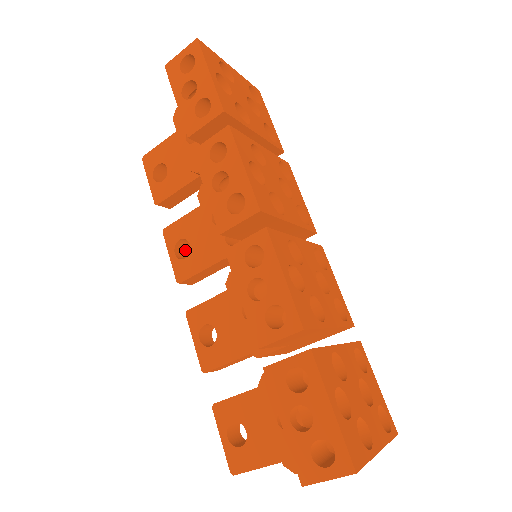
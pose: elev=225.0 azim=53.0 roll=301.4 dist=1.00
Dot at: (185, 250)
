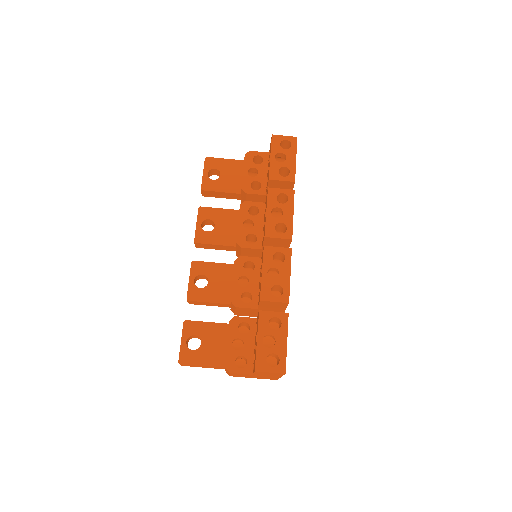
Dot at: (203, 226)
